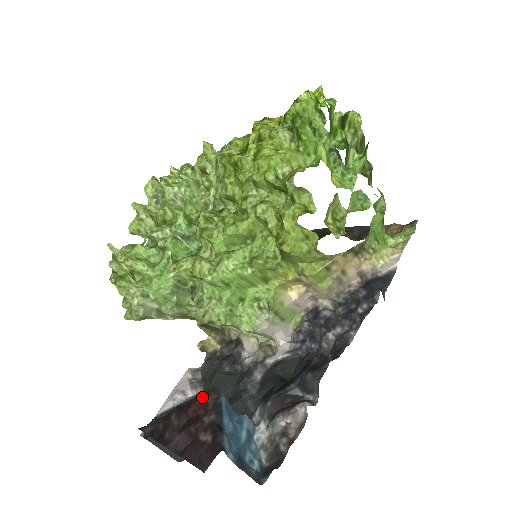
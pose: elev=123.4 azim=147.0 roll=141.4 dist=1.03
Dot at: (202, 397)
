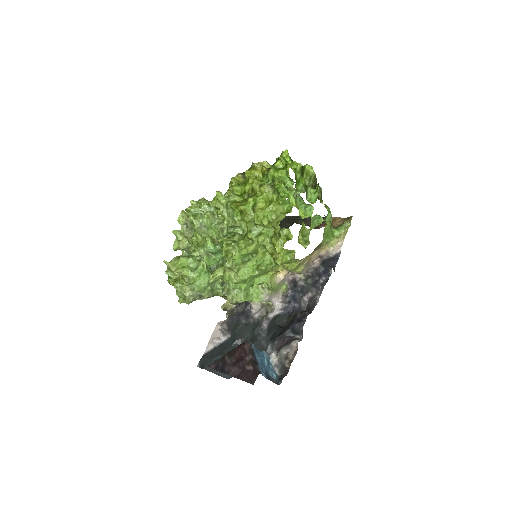
Dot at: (241, 346)
